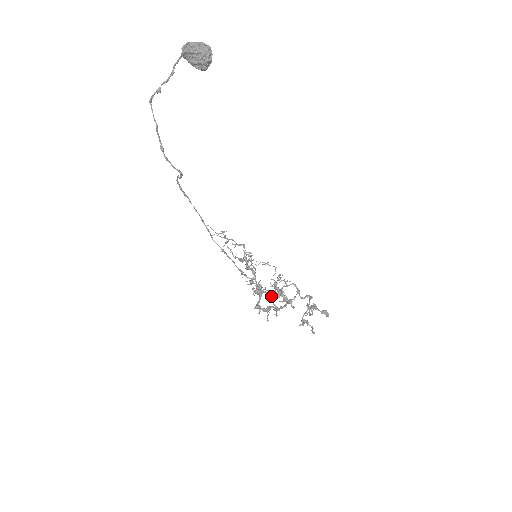
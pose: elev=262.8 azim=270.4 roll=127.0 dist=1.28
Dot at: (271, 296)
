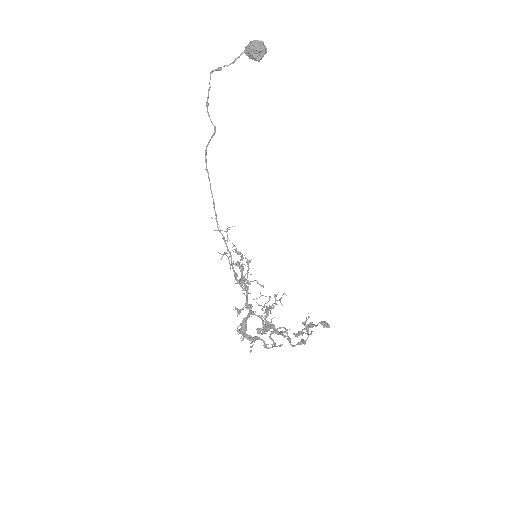
Dot at: (259, 328)
